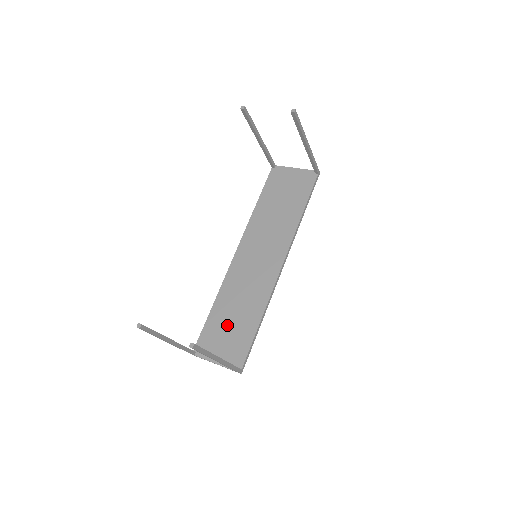
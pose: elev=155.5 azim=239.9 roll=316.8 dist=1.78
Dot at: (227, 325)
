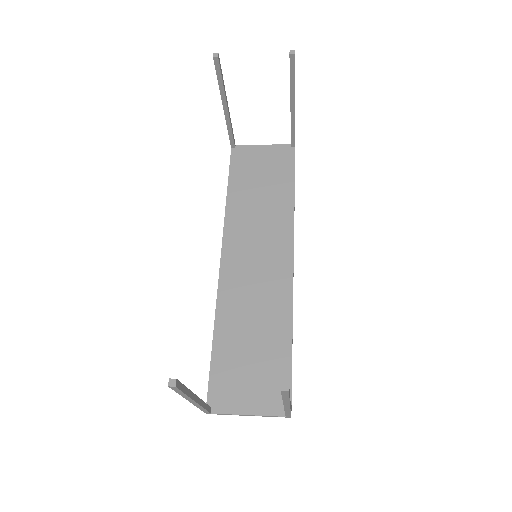
Dot at: (246, 356)
